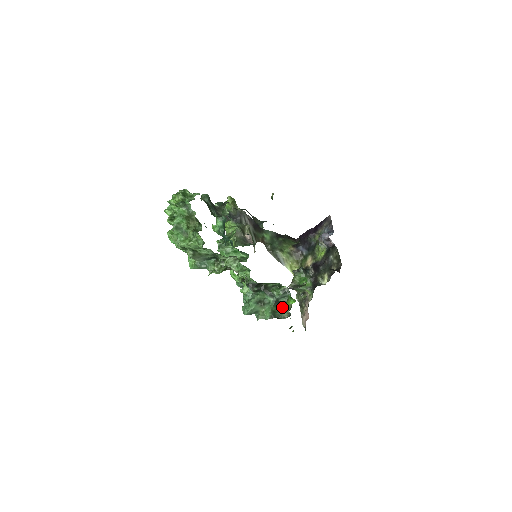
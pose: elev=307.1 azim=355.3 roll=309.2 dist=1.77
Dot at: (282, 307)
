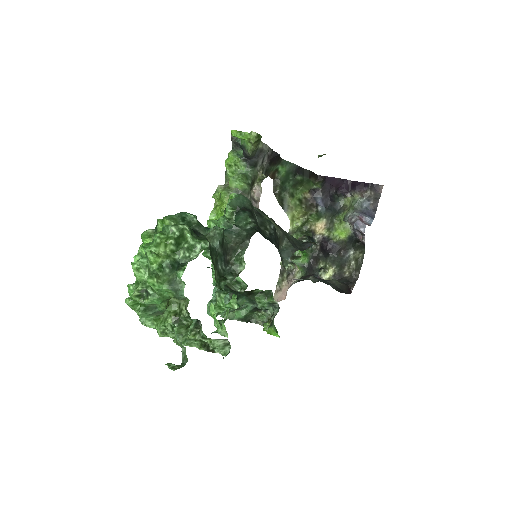
Dot at: (260, 313)
